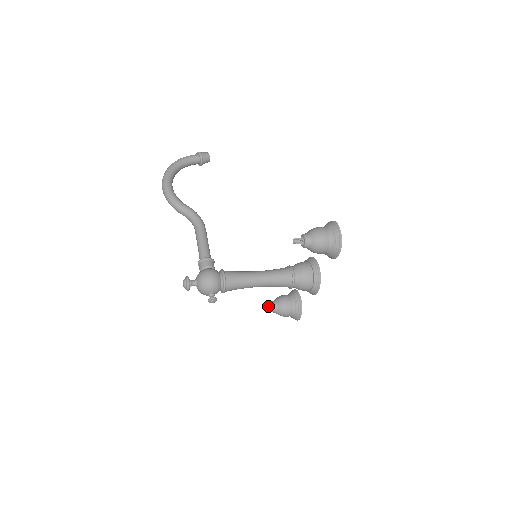
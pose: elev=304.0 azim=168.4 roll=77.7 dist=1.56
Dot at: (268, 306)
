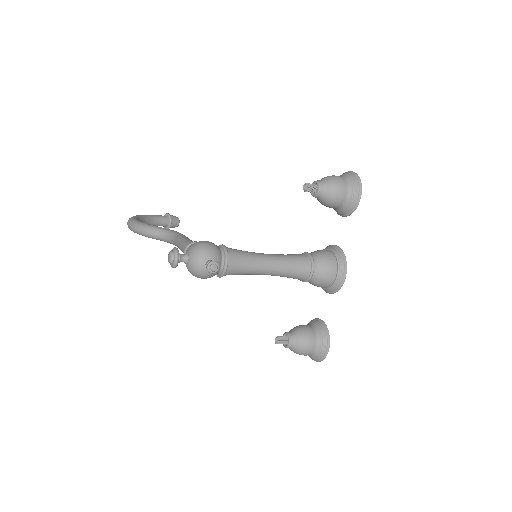
Dot at: (282, 337)
